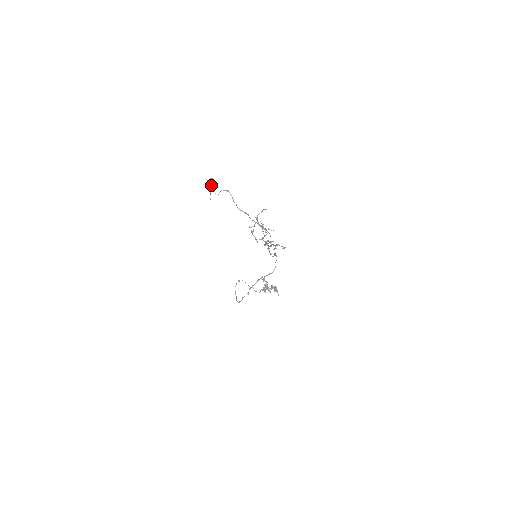
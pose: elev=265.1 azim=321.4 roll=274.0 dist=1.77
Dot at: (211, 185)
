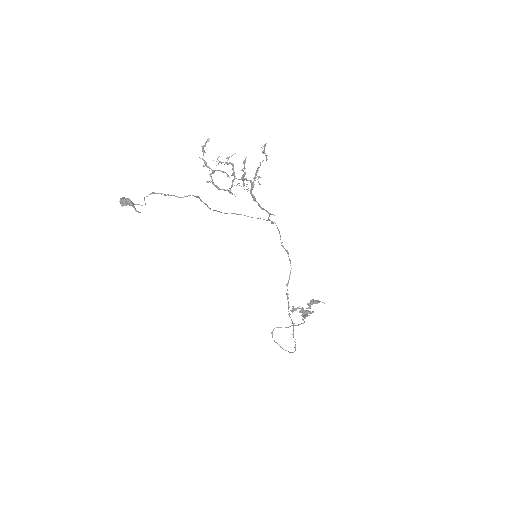
Dot at: (127, 200)
